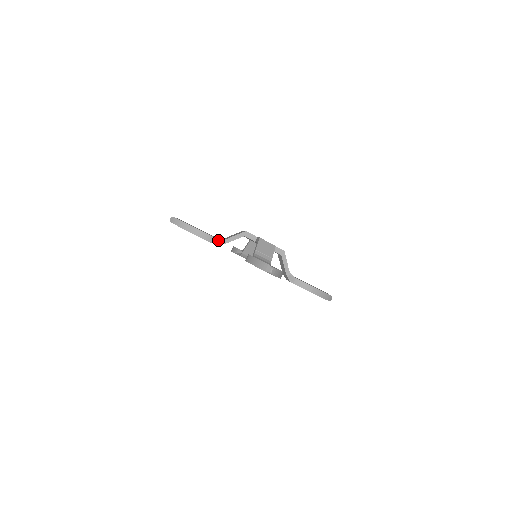
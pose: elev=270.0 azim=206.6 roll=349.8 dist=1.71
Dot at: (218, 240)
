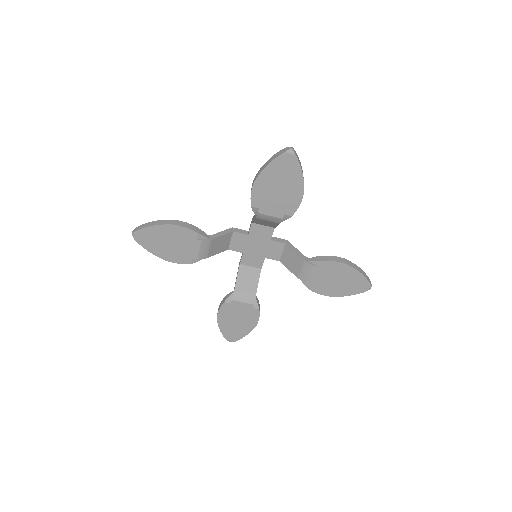
Dot at: (203, 232)
